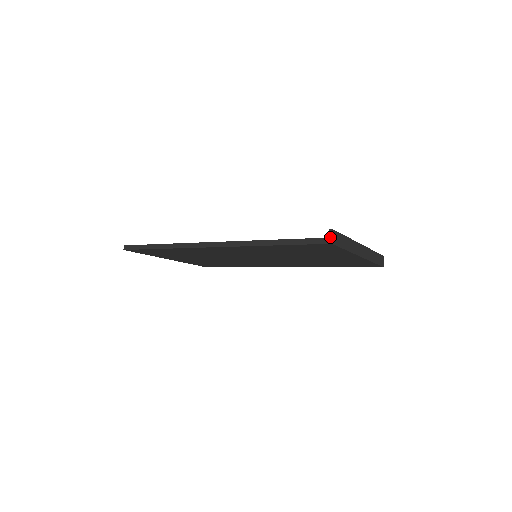
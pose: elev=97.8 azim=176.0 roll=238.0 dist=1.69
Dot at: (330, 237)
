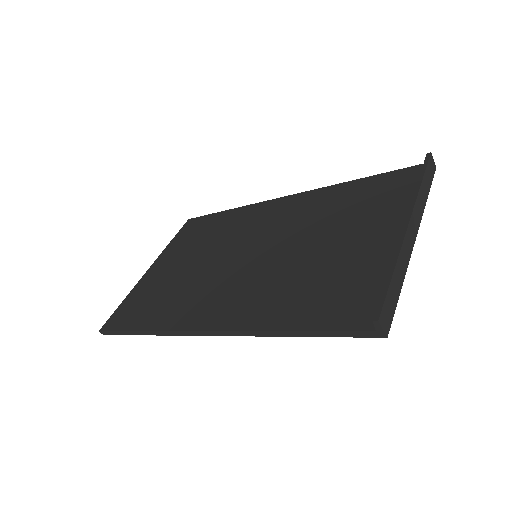
Dot at: (380, 331)
